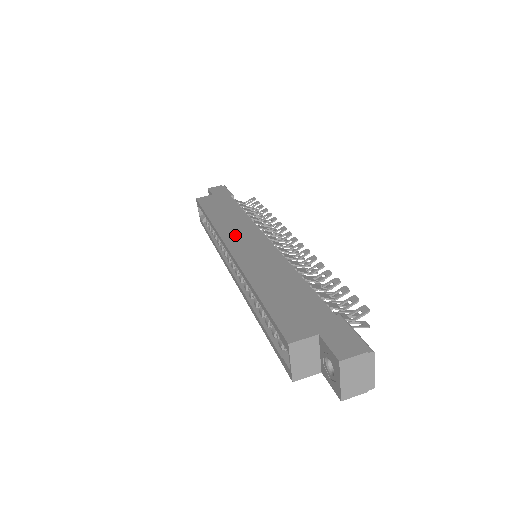
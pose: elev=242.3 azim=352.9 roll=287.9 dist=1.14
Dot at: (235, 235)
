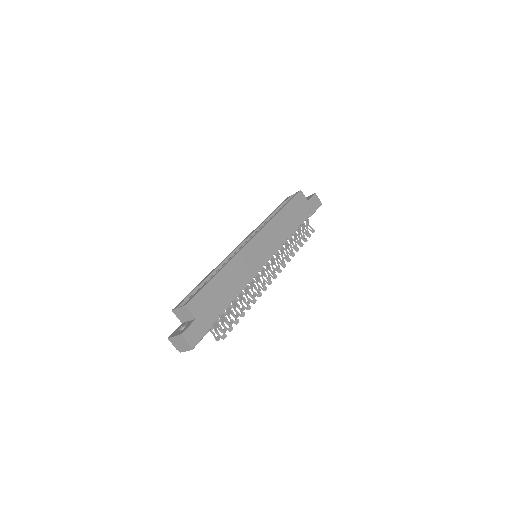
Dot at: (266, 238)
